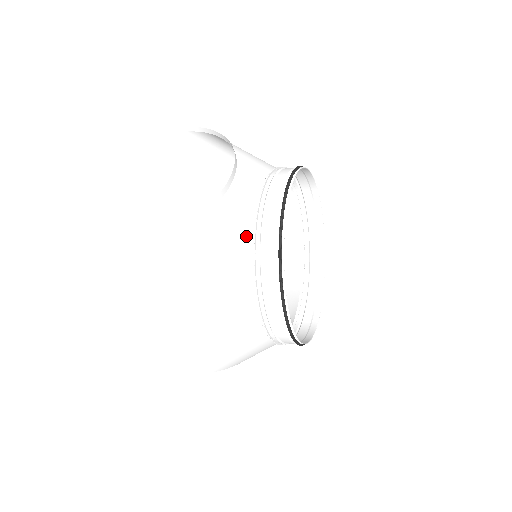
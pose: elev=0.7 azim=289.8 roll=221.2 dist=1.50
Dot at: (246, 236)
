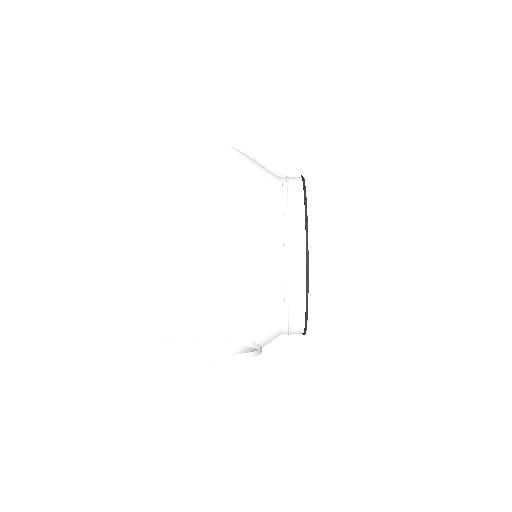
Dot at: occluded
